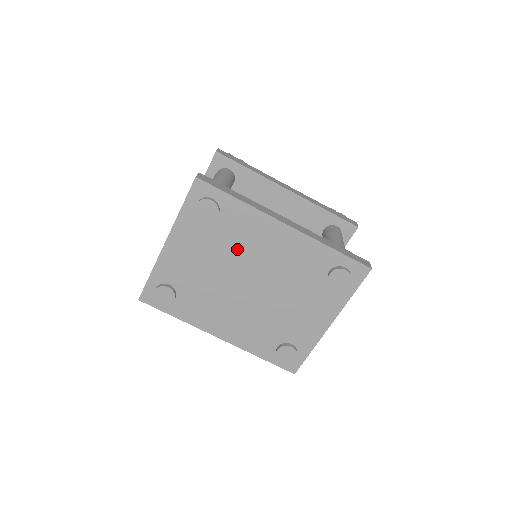
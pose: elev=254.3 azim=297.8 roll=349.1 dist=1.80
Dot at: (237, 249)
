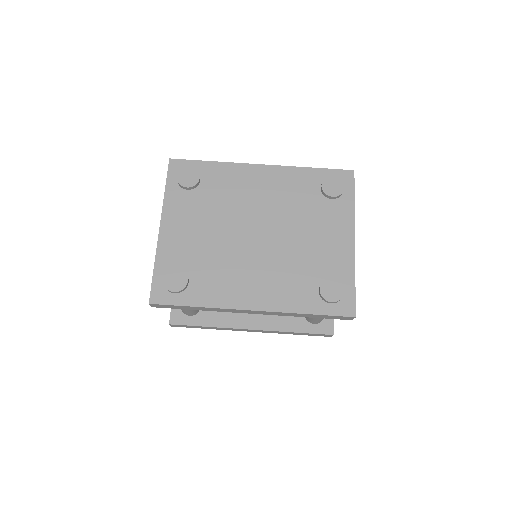
Dot at: (229, 204)
